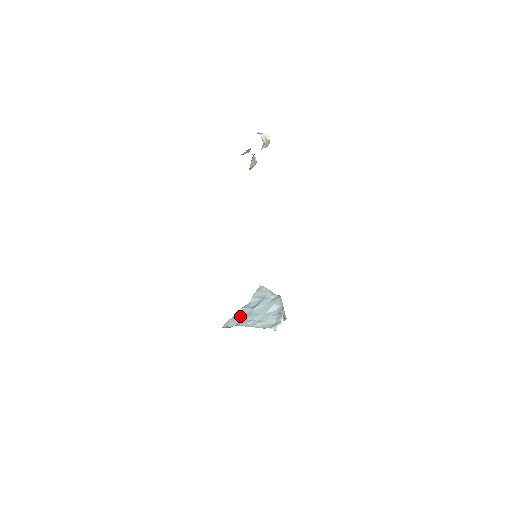
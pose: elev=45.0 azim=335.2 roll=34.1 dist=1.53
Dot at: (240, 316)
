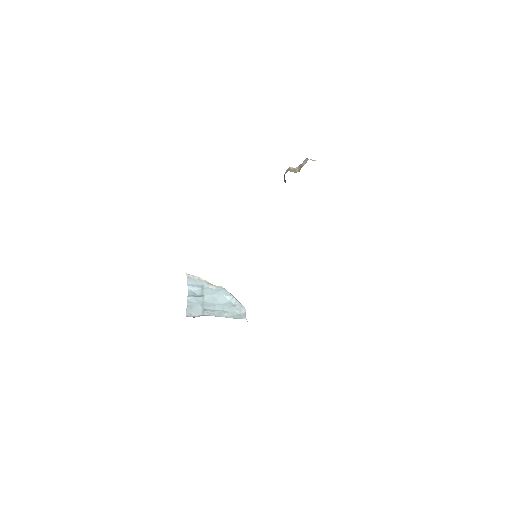
Dot at: (197, 305)
